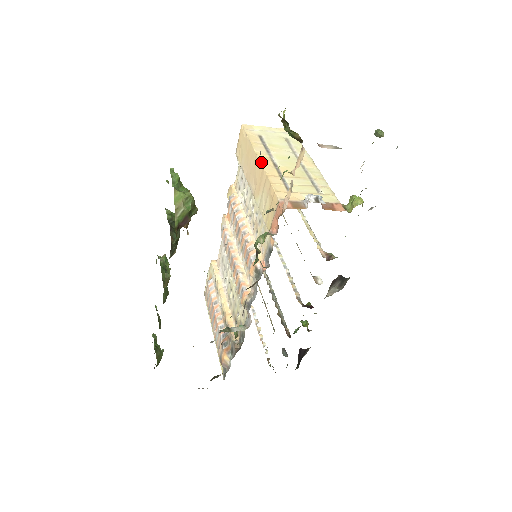
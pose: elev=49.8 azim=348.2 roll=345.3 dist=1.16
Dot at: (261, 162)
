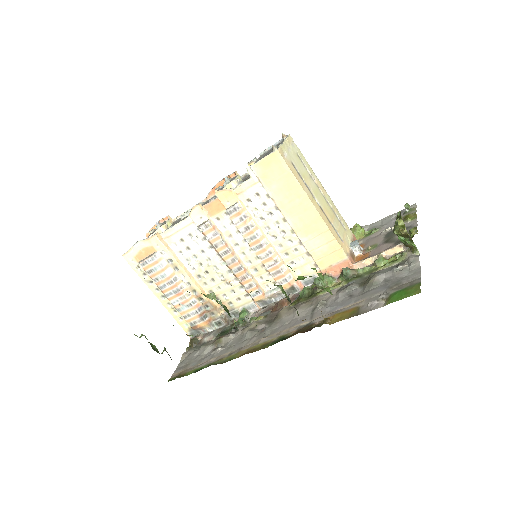
Dot at: (318, 211)
